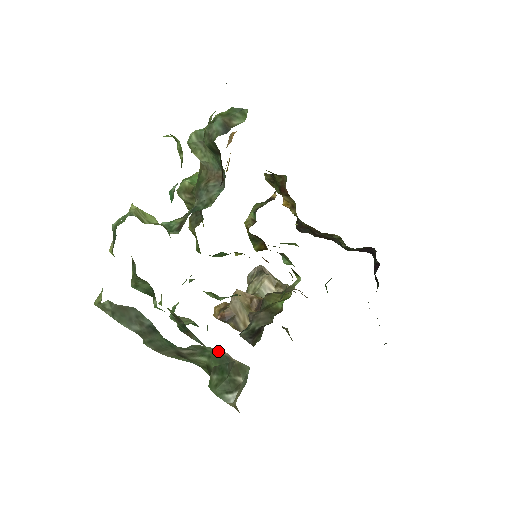
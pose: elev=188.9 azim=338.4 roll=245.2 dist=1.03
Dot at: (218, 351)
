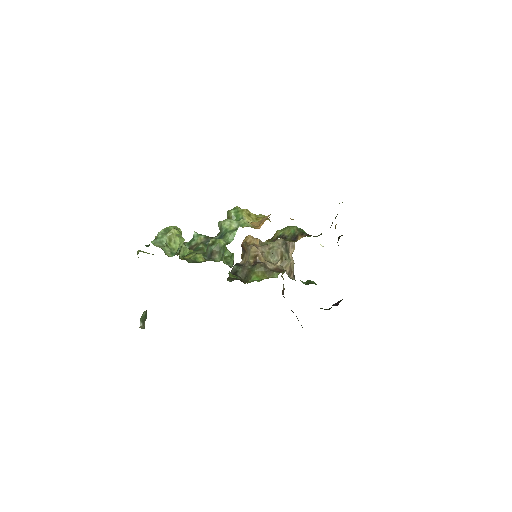
Dot at: occluded
